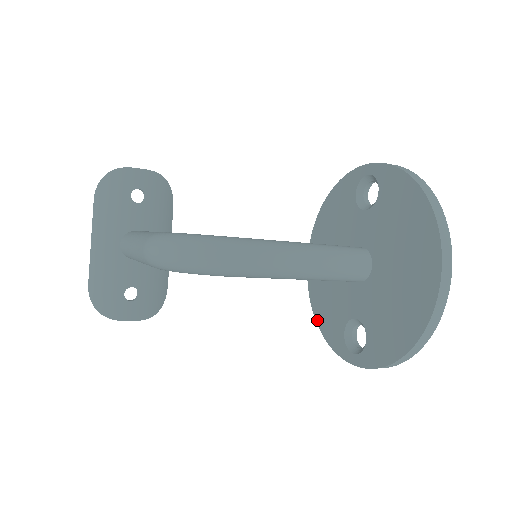
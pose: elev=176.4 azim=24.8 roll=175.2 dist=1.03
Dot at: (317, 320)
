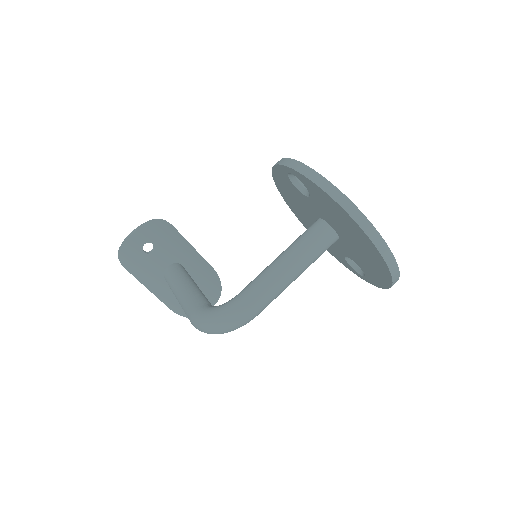
Dot at: occluded
